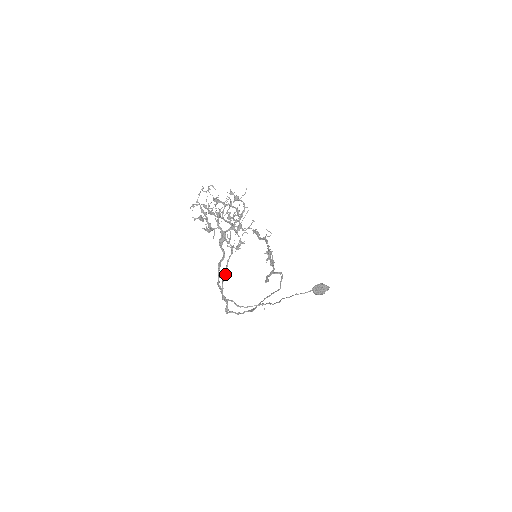
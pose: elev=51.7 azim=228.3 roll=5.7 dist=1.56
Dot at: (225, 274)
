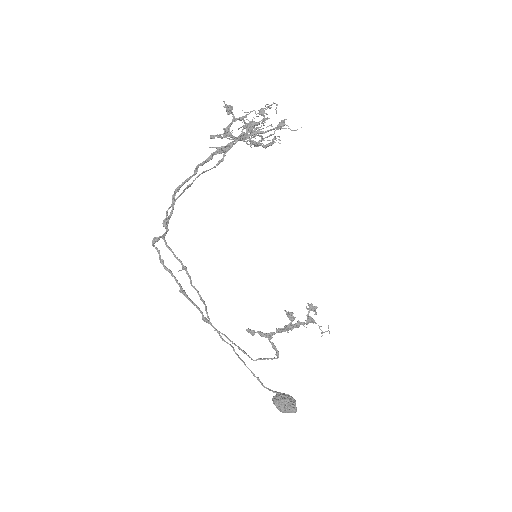
Dot at: (189, 185)
